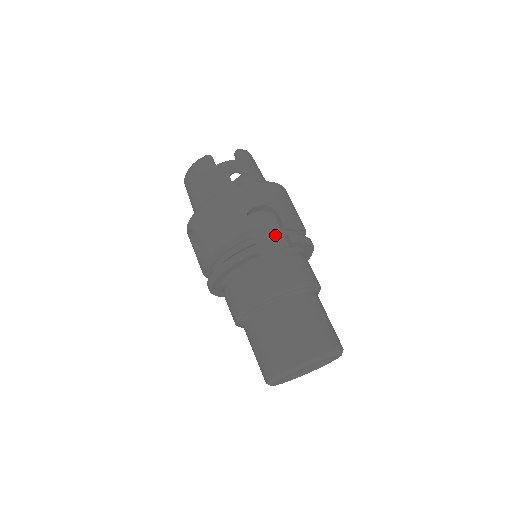
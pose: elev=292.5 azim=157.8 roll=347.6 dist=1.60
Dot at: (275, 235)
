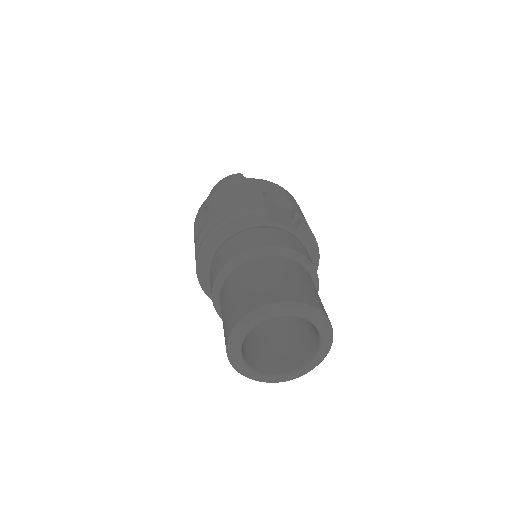
Dot at: (286, 219)
